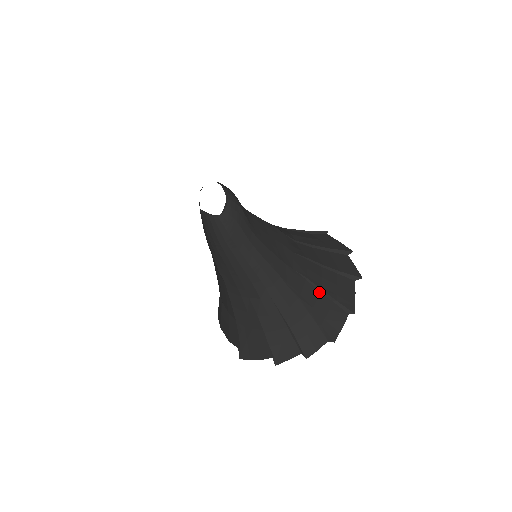
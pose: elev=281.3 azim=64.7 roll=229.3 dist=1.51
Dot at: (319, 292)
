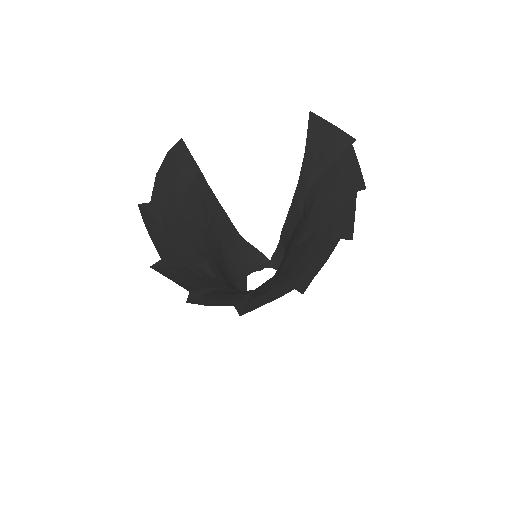
Dot at: (284, 275)
